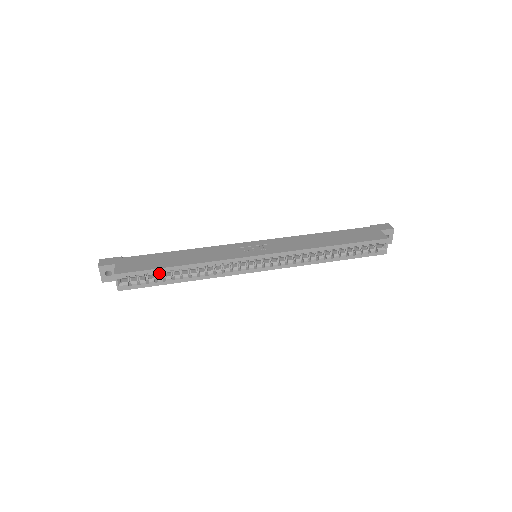
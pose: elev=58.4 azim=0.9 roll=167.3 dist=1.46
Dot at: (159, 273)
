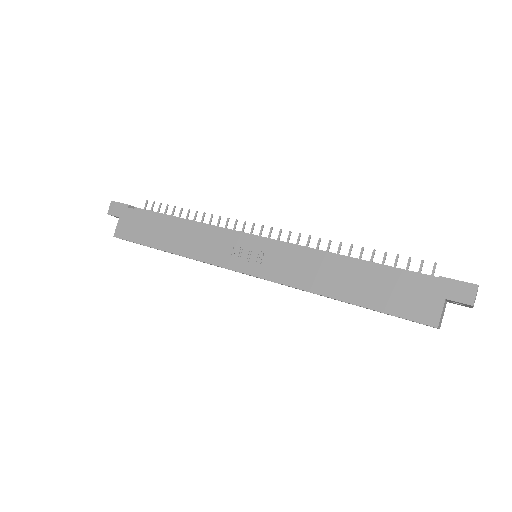
Dot at: occluded
